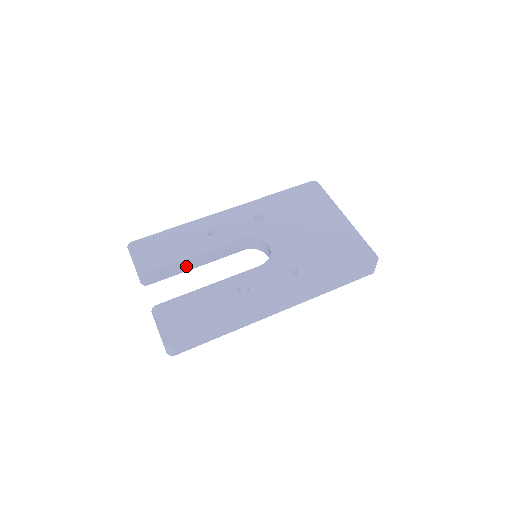
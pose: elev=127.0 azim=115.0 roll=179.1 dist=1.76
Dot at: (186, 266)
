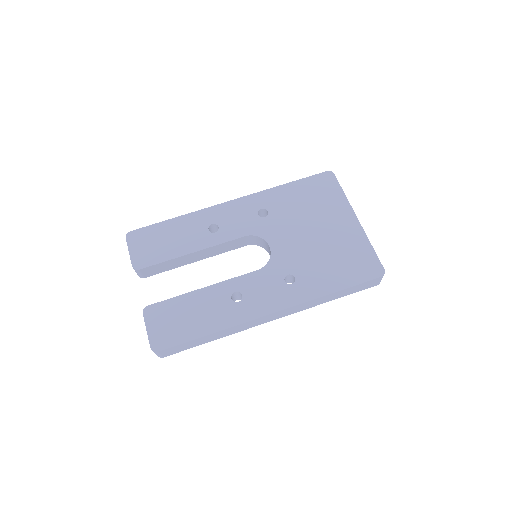
Dot at: (183, 261)
